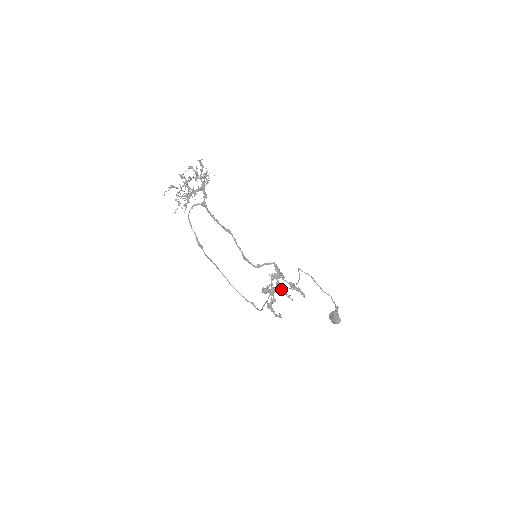
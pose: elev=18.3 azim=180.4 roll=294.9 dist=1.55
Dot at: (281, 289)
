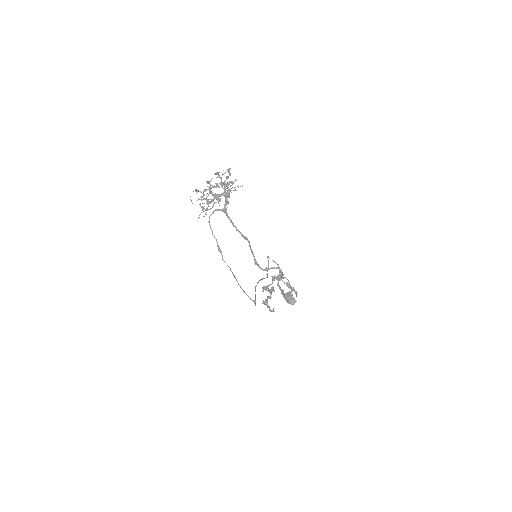
Dot at: (280, 289)
